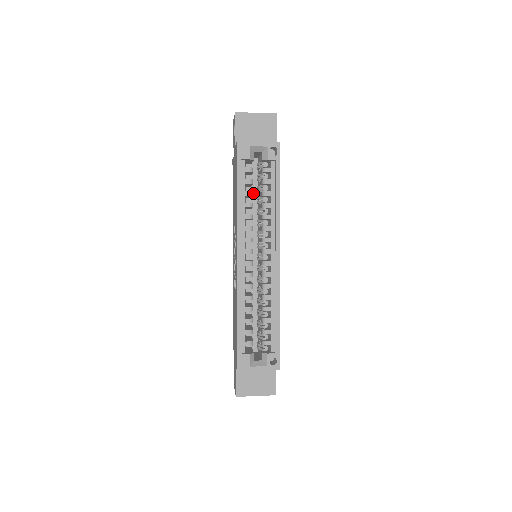
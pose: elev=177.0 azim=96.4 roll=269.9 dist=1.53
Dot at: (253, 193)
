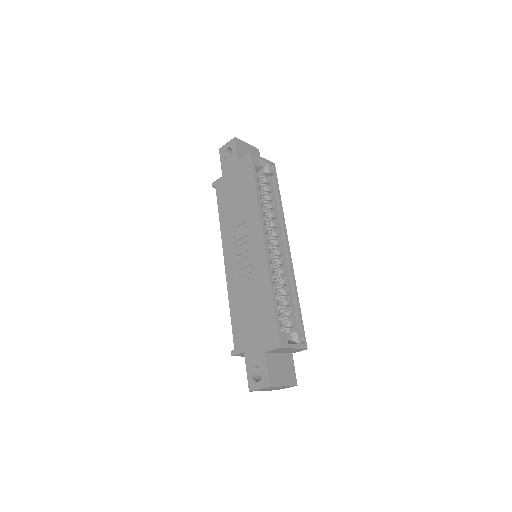
Dot at: occluded
